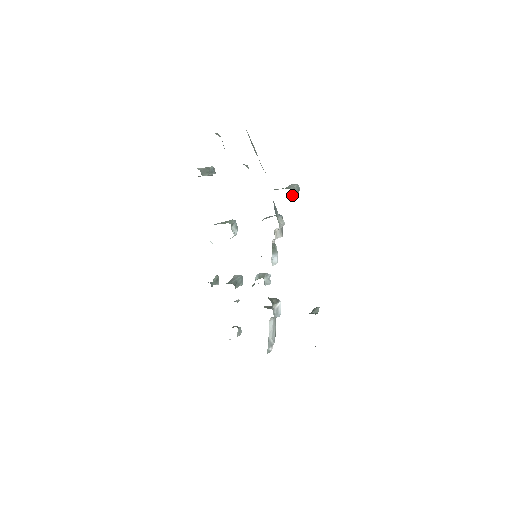
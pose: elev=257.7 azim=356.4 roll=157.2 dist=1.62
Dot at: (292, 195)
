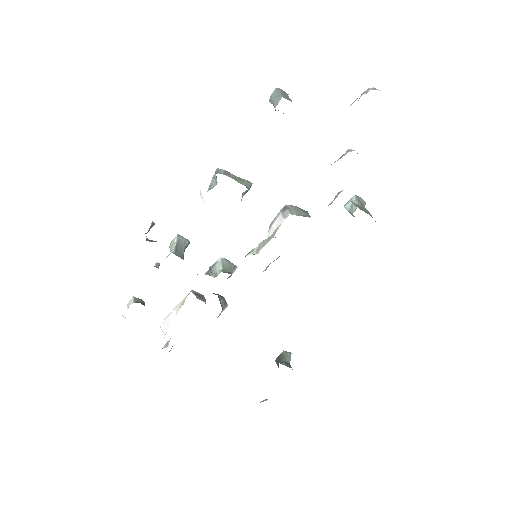
Dot at: occluded
